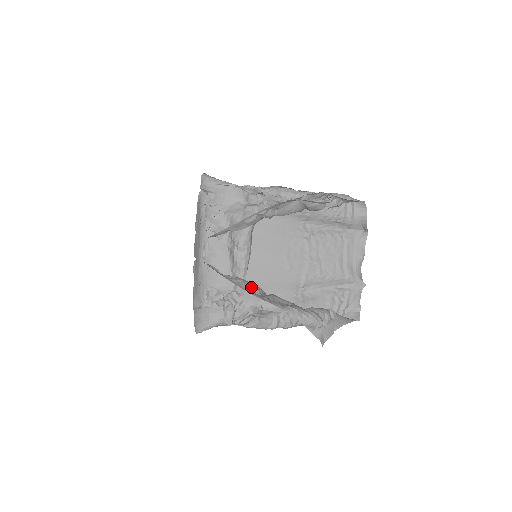
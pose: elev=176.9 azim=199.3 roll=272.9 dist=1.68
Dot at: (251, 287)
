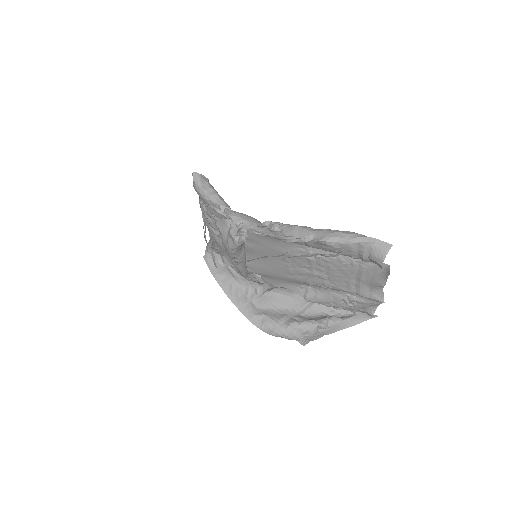
Dot at: (237, 295)
